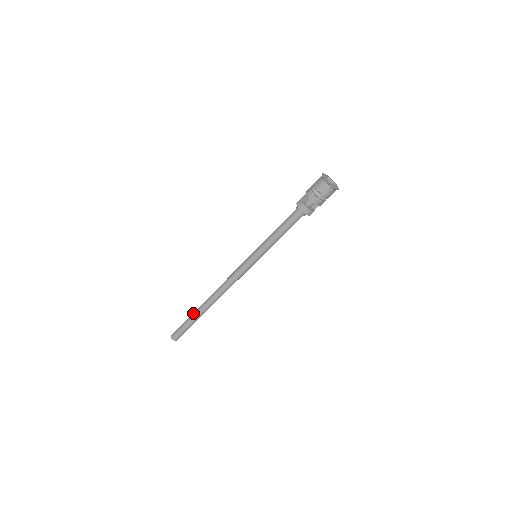
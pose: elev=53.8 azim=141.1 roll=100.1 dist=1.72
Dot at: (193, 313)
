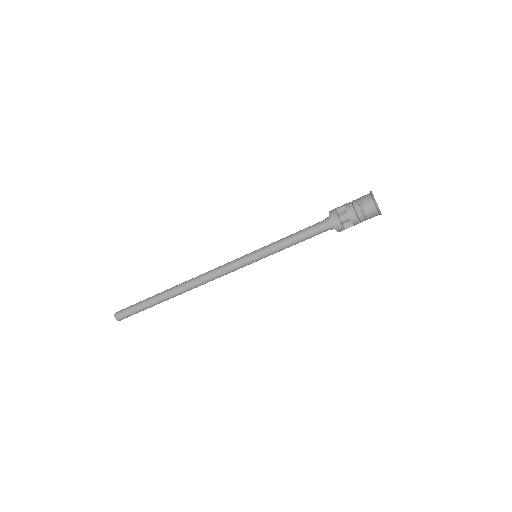
Dot at: (154, 295)
